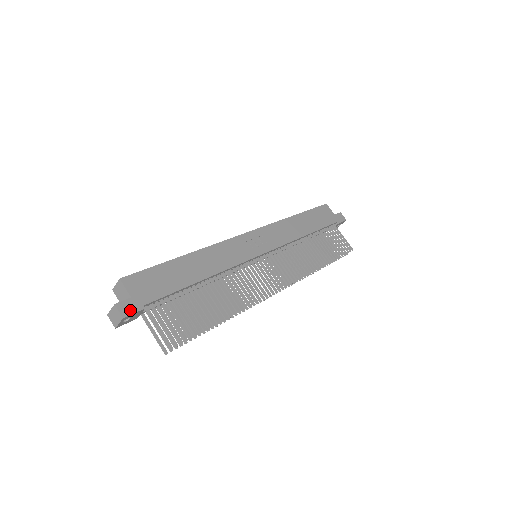
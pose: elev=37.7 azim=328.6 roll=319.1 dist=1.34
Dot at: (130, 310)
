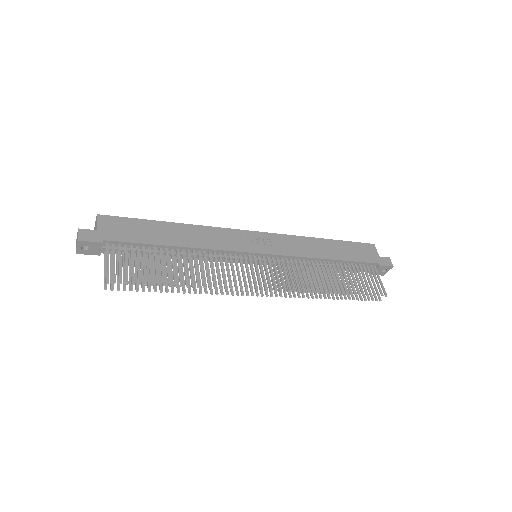
Dot at: (88, 238)
